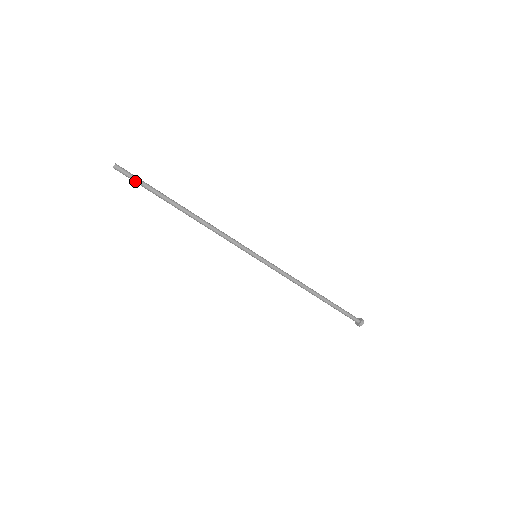
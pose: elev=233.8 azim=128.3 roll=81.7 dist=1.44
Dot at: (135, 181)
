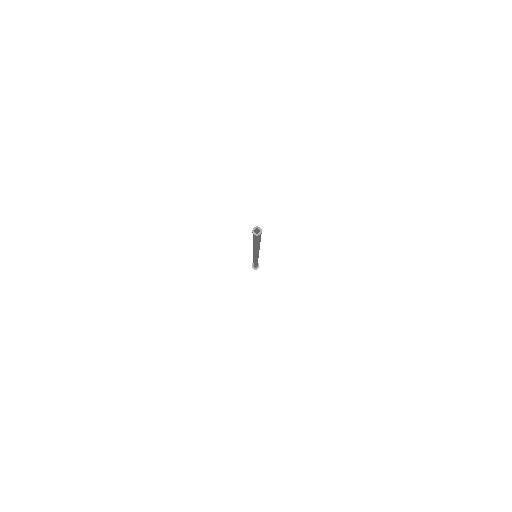
Dot at: (253, 238)
